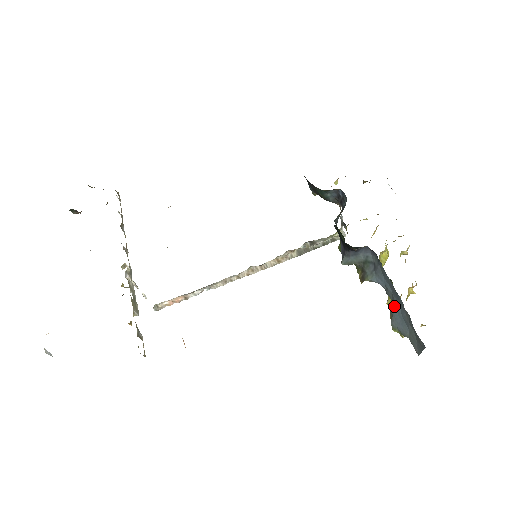
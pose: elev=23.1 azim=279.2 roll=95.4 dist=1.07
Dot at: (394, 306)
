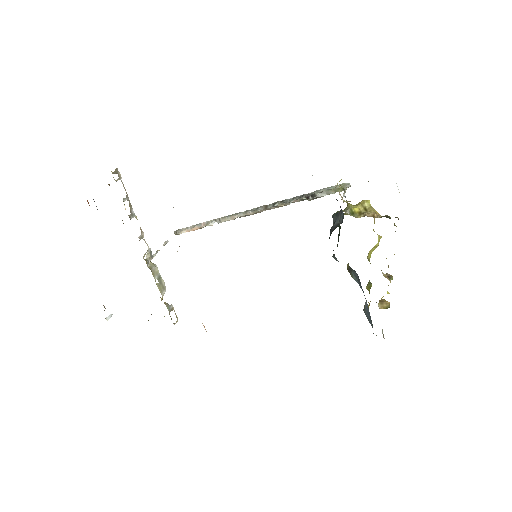
Dot at: (367, 307)
